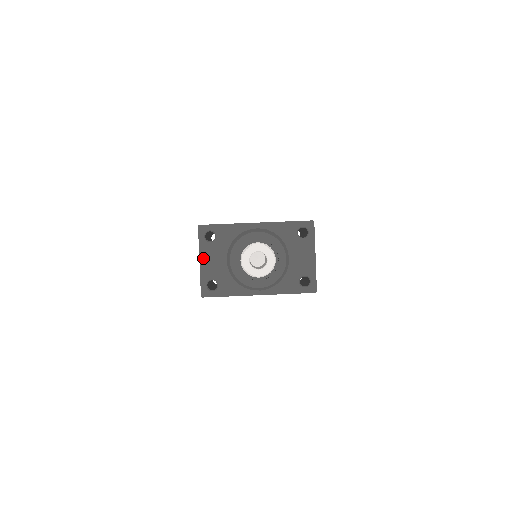
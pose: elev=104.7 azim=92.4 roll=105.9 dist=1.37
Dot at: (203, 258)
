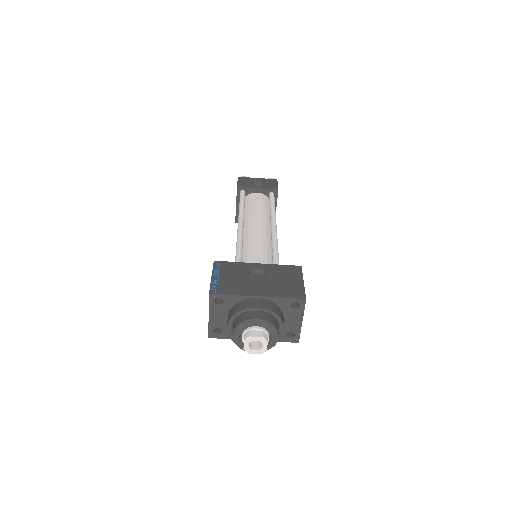
Dot at: (212, 315)
